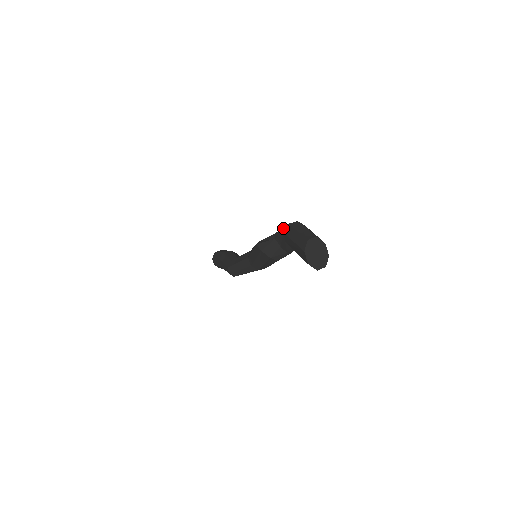
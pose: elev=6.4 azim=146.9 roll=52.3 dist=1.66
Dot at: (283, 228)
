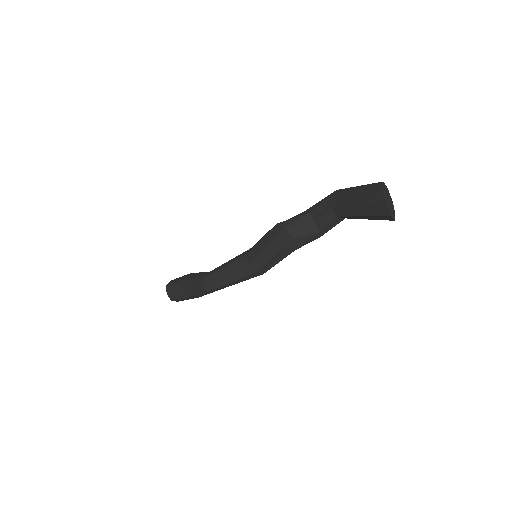
Dot at: (327, 196)
